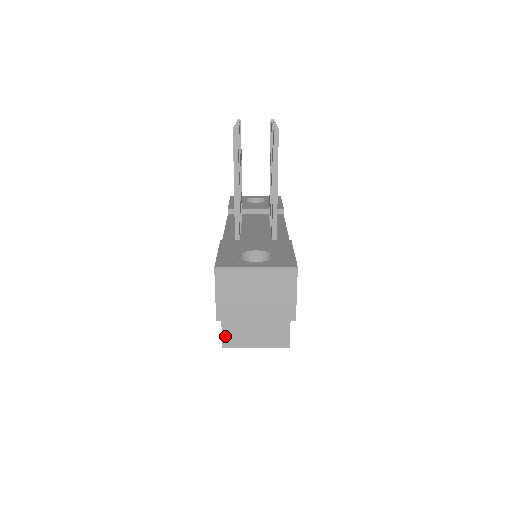
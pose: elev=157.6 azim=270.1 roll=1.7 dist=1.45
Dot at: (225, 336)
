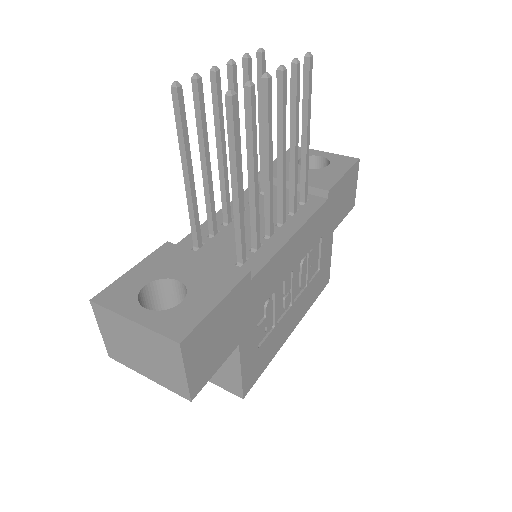
Dot at: occluded
